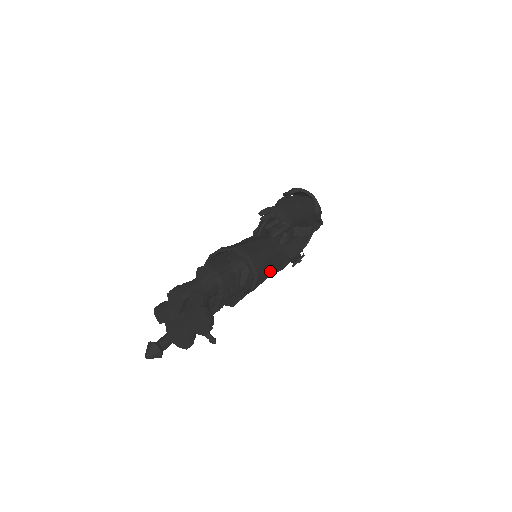
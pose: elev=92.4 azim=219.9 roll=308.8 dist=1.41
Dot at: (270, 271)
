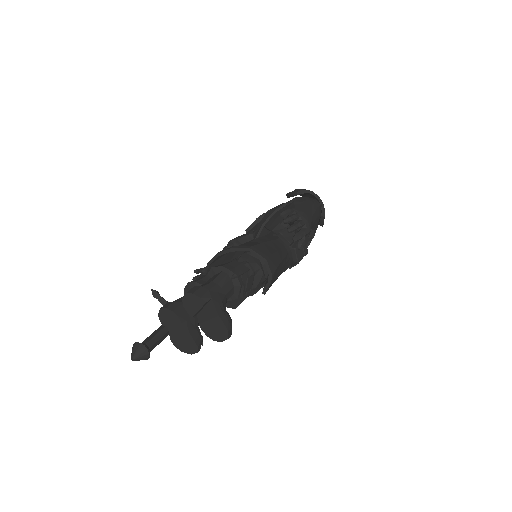
Dot at: (278, 274)
